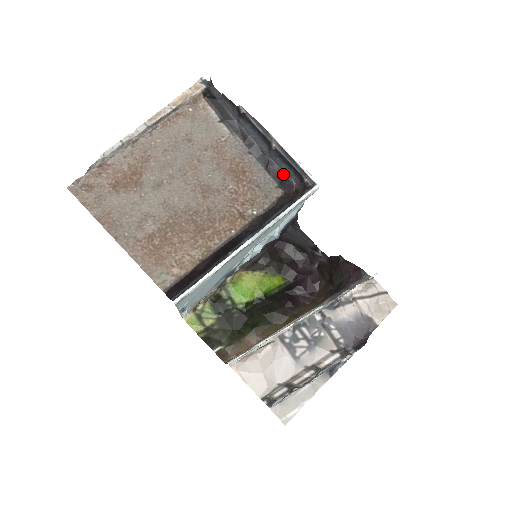
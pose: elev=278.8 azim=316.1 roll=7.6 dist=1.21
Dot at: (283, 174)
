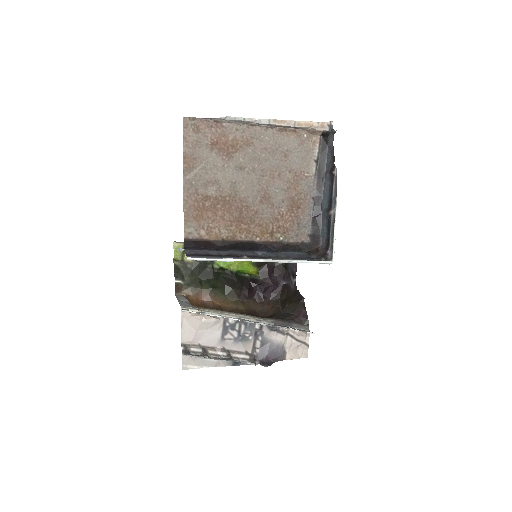
Dot at: (320, 231)
